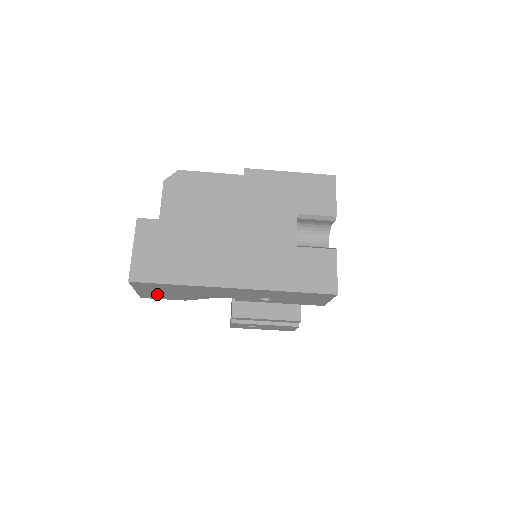
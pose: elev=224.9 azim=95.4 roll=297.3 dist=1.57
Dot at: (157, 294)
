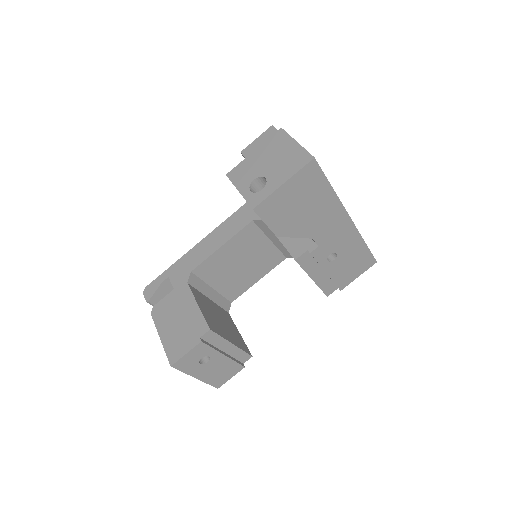
Dot at: (282, 205)
